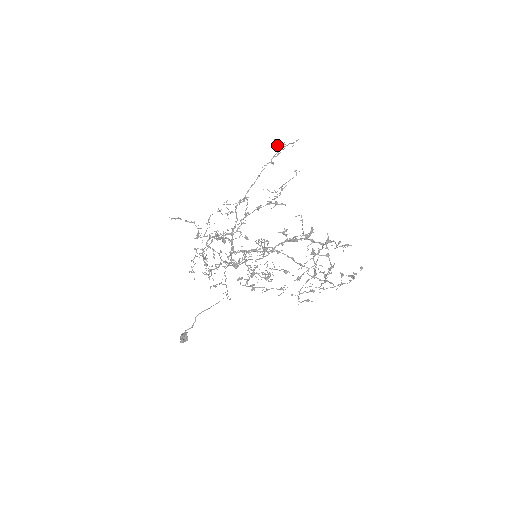
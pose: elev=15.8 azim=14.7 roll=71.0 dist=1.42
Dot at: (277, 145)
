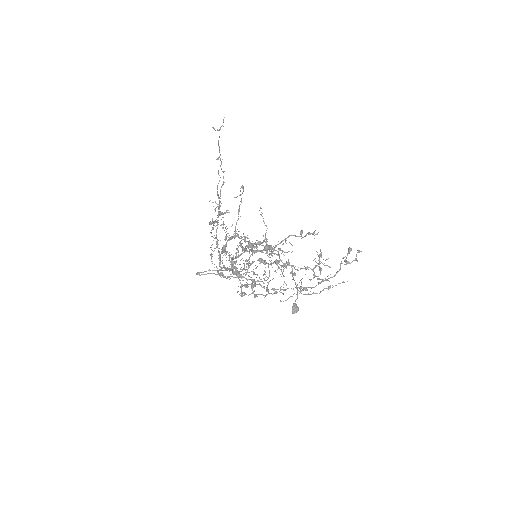
Dot at: occluded
